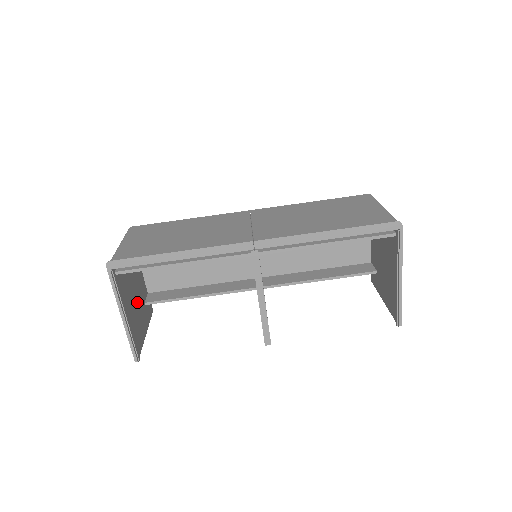
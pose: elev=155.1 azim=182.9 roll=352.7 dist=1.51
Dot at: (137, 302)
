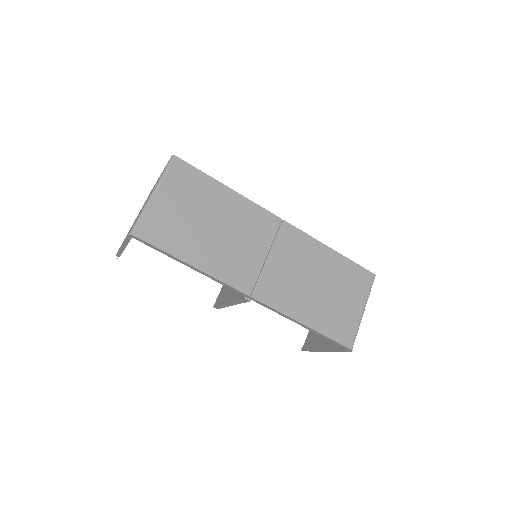
Dot at: occluded
